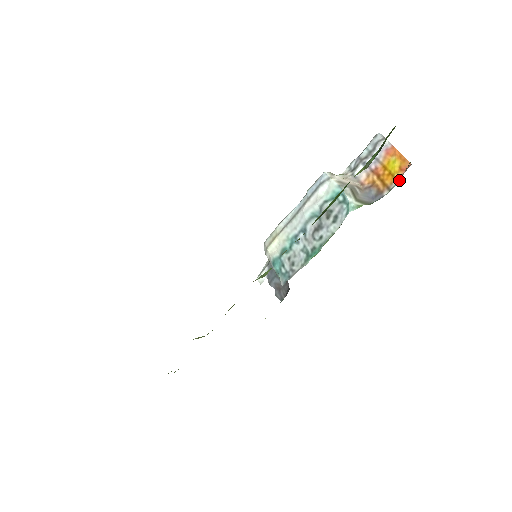
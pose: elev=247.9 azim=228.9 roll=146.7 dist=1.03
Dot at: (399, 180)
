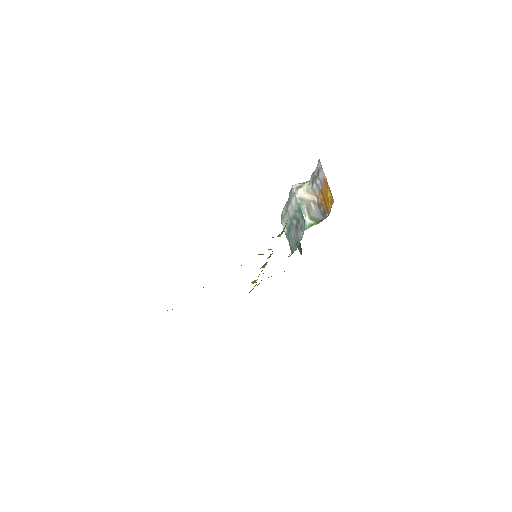
Dot at: (330, 211)
